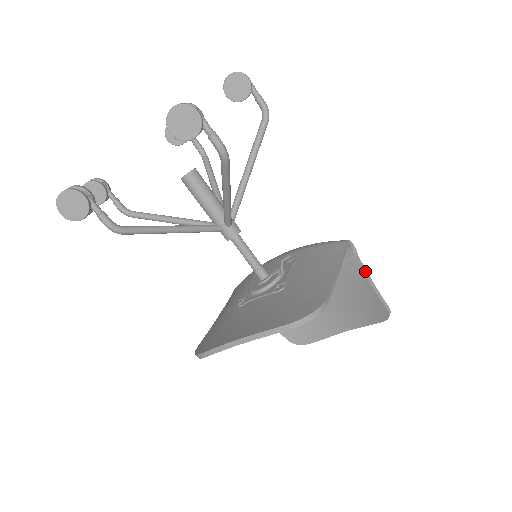
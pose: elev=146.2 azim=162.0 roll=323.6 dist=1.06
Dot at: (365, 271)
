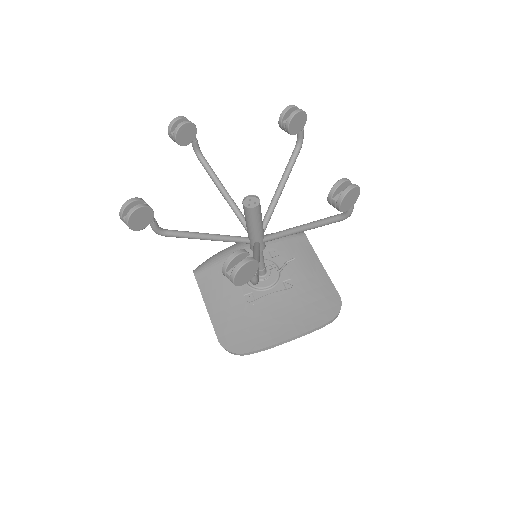
Dot at: occluded
